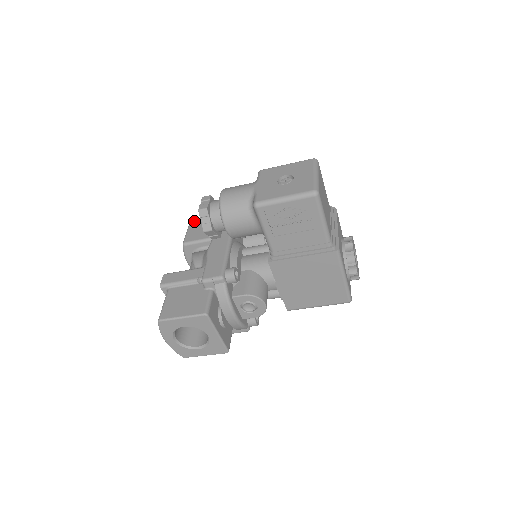
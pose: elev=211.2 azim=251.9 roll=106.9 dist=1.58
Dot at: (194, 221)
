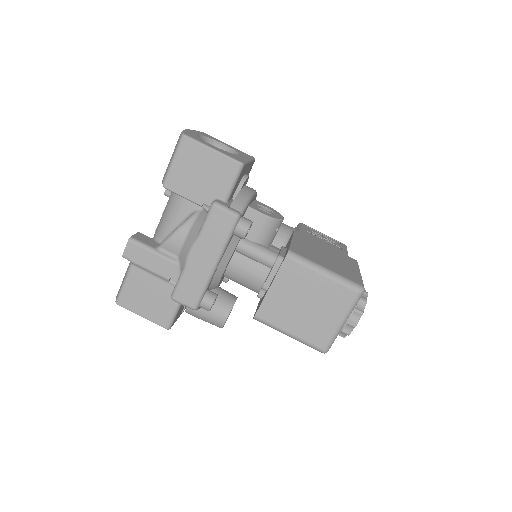
Dot at: occluded
